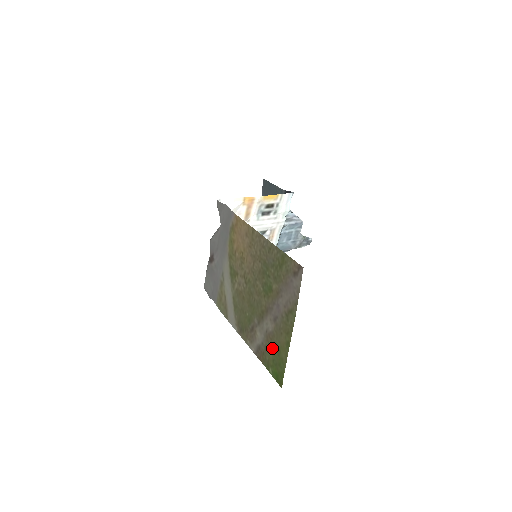
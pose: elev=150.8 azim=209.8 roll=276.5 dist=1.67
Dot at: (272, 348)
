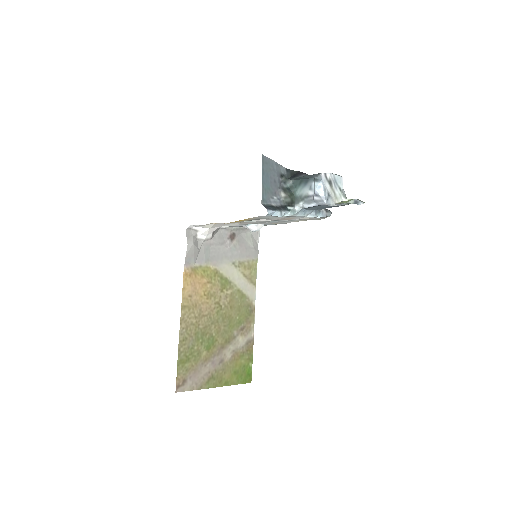
Dot at: (238, 362)
